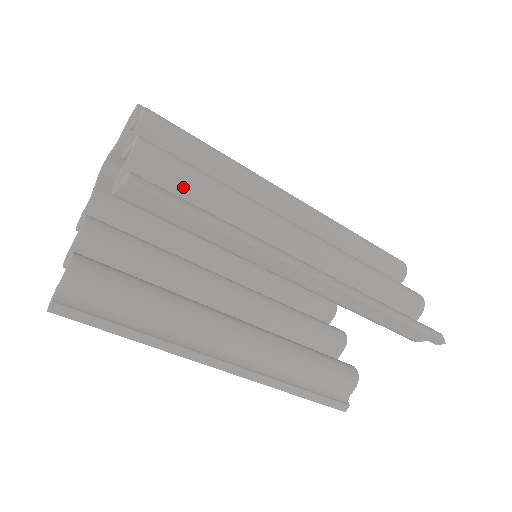
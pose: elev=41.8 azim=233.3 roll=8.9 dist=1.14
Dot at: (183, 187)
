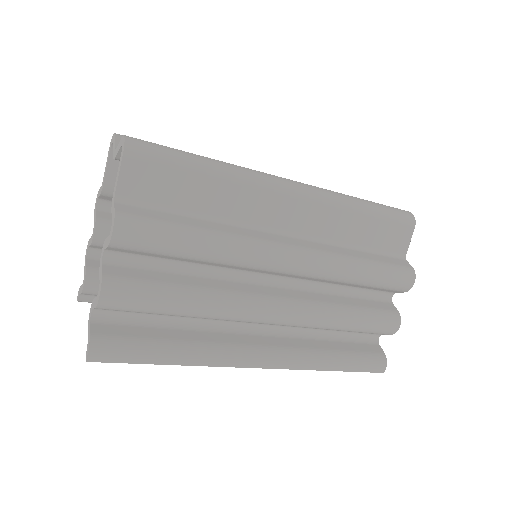
Dot at: occluded
